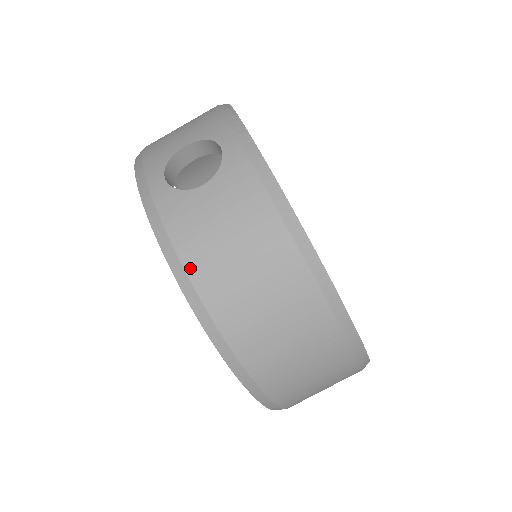
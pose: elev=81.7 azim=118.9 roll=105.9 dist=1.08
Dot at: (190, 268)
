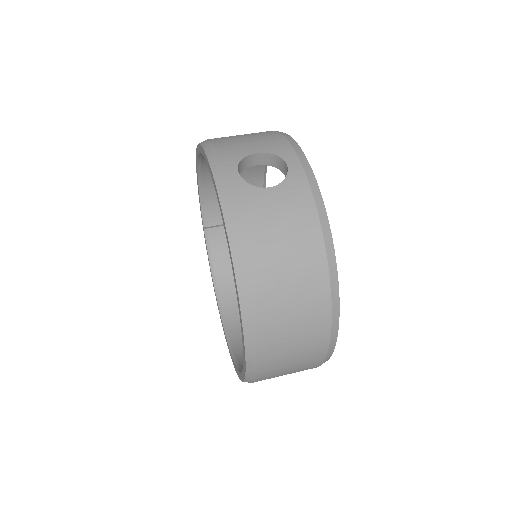
Dot at: (245, 245)
